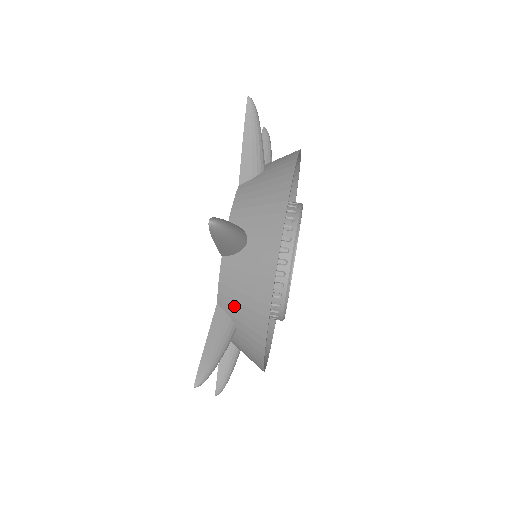
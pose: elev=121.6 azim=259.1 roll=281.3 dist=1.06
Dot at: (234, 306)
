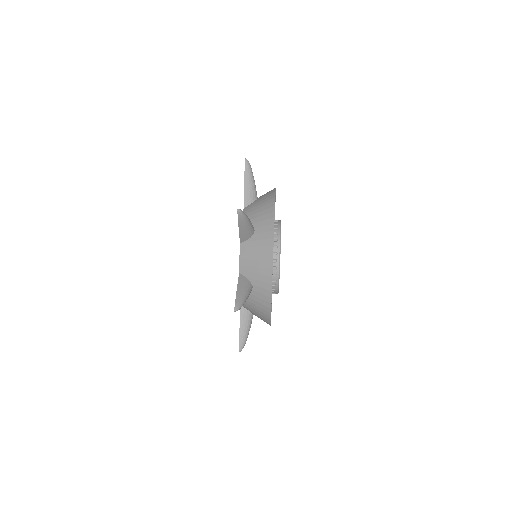
Dot at: (250, 270)
